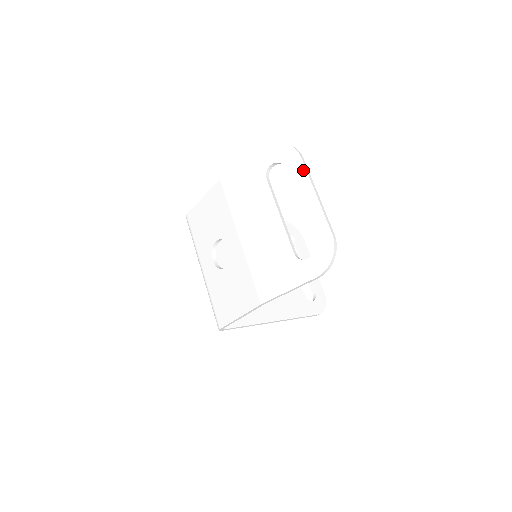
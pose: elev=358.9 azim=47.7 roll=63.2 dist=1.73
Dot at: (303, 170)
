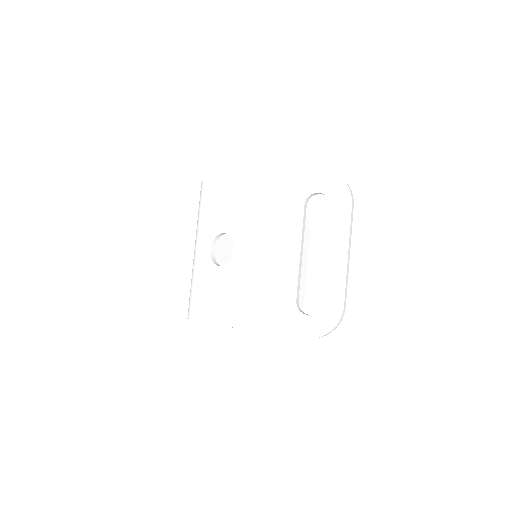
Dot at: (347, 221)
